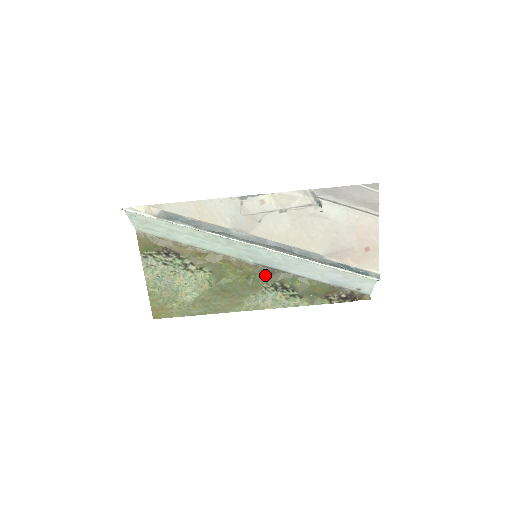
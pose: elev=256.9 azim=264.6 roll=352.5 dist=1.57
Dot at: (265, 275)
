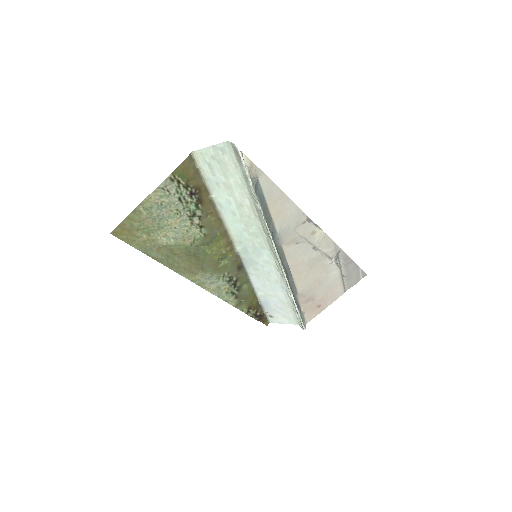
Dot at: (235, 267)
